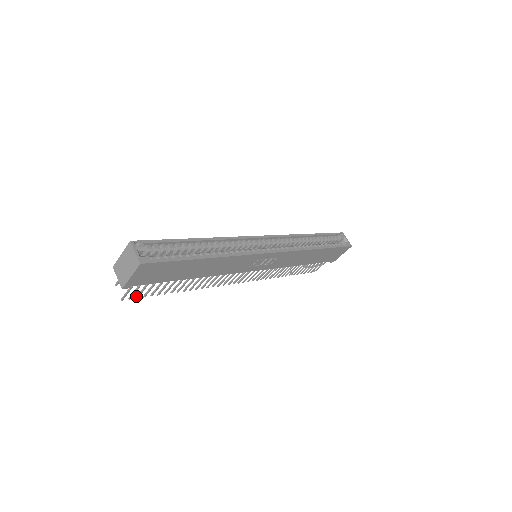
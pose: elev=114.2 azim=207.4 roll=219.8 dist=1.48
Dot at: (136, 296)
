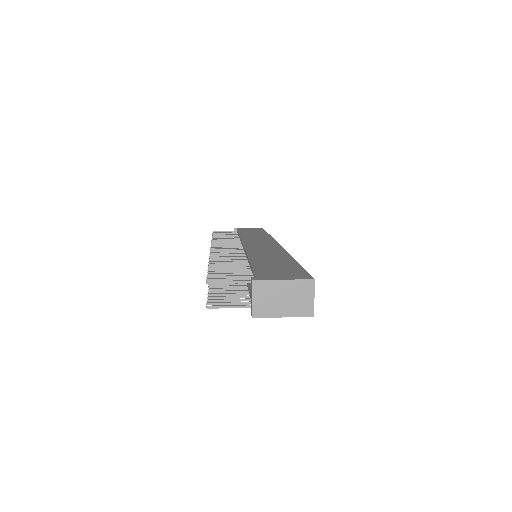
Dot at: (210, 299)
